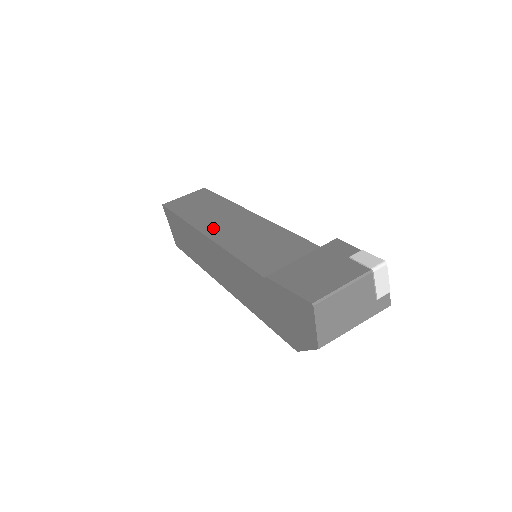
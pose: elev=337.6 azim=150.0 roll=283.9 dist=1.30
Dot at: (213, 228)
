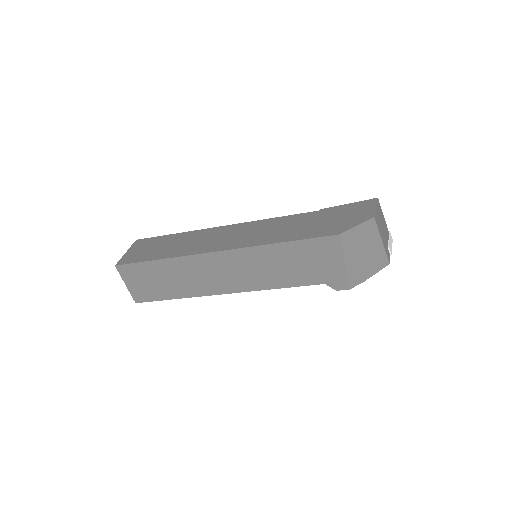
Dot at: occluded
